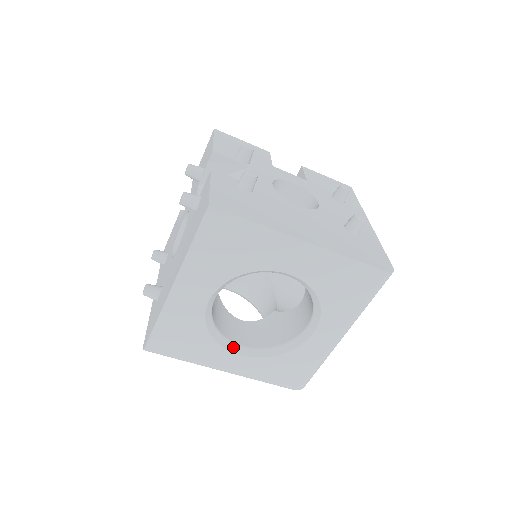
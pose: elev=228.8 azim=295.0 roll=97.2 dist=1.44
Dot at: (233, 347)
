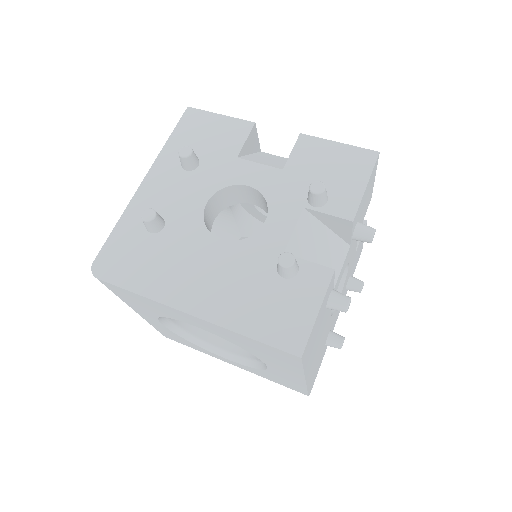
Dot at: (164, 319)
